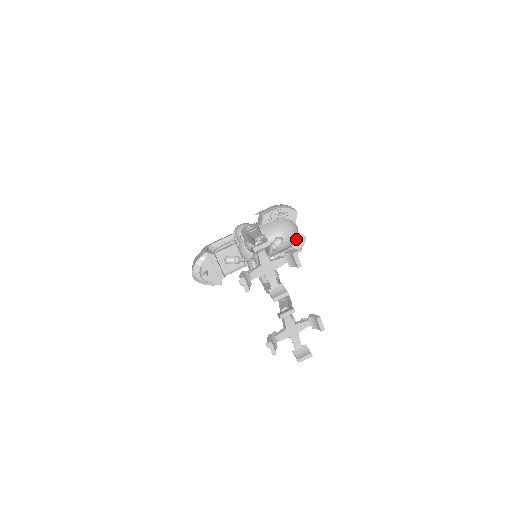
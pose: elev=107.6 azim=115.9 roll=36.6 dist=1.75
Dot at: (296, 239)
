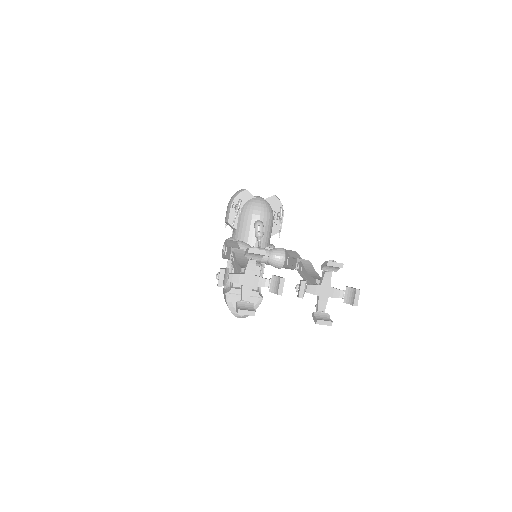
Dot at: (270, 206)
